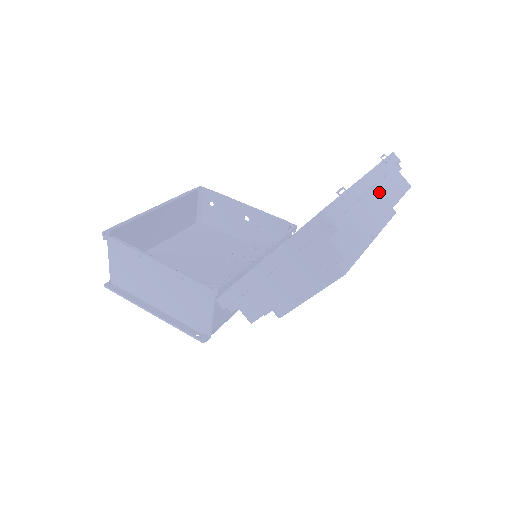
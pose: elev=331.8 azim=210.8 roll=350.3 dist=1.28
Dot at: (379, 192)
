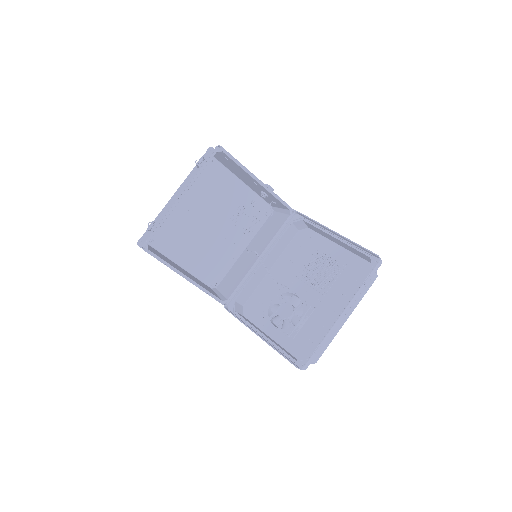
Dot at: (346, 313)
